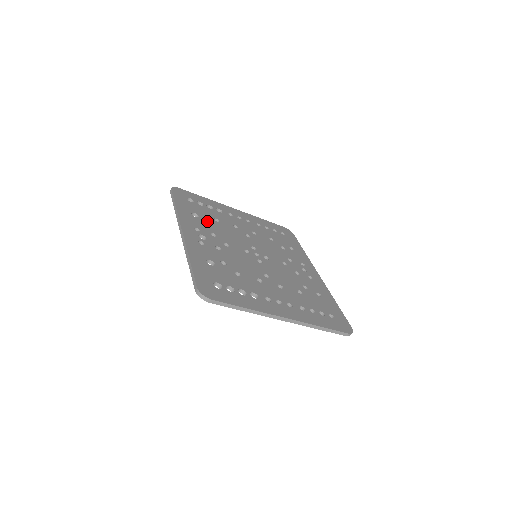
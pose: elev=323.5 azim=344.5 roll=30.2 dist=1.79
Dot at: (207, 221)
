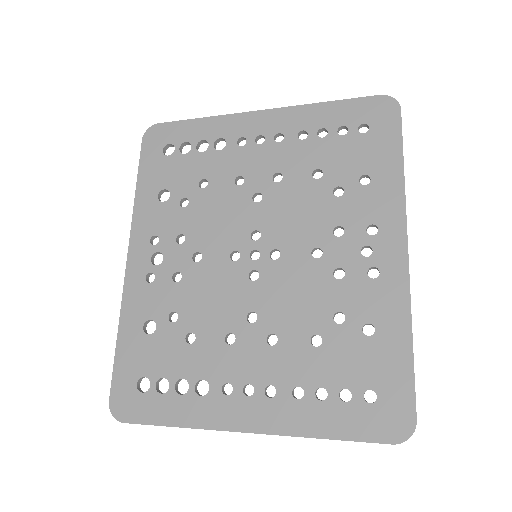
Dot at: (184, 198)
